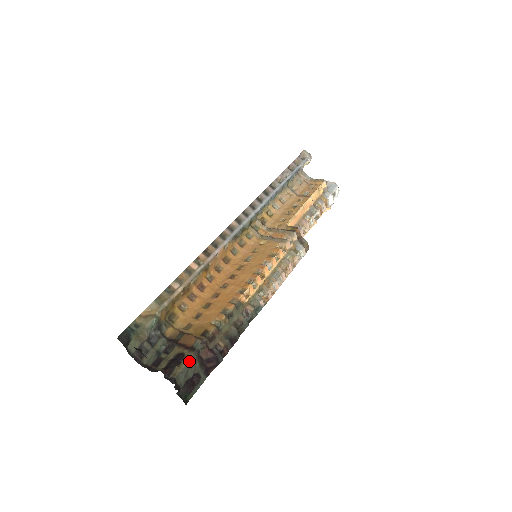
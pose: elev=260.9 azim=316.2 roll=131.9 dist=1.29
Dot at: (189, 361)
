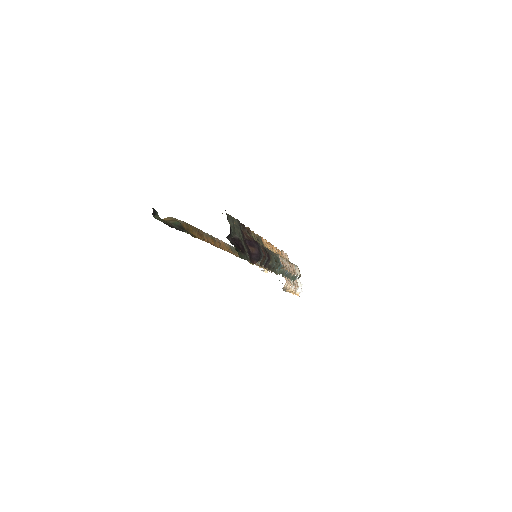
Dot at: (234, 218)
